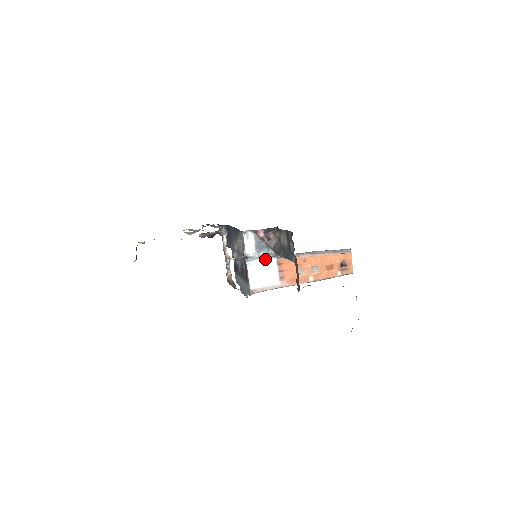
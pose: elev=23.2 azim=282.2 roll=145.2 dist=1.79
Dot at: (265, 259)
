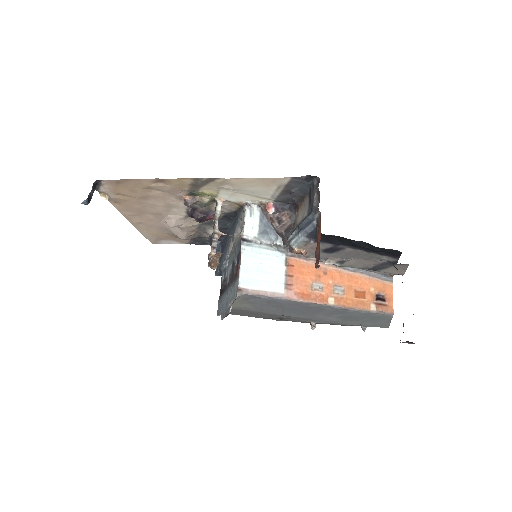
Dot at: (269, 251)
